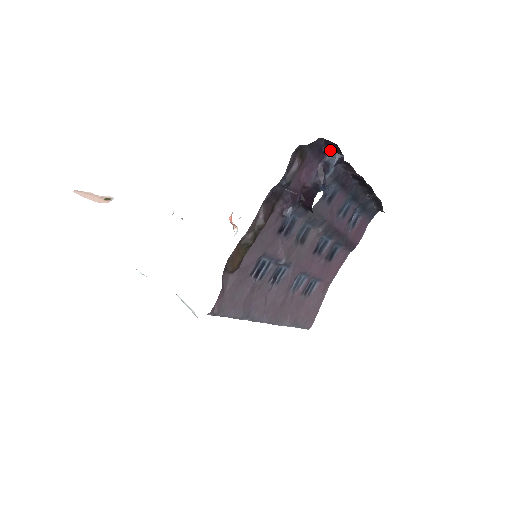
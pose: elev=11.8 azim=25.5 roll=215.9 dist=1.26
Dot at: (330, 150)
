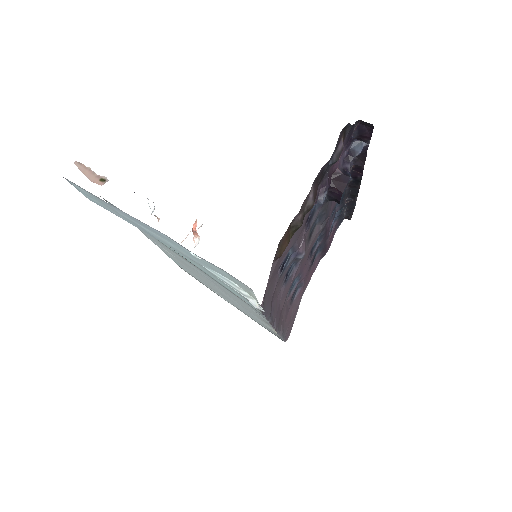
Dot at: (359, 137)
